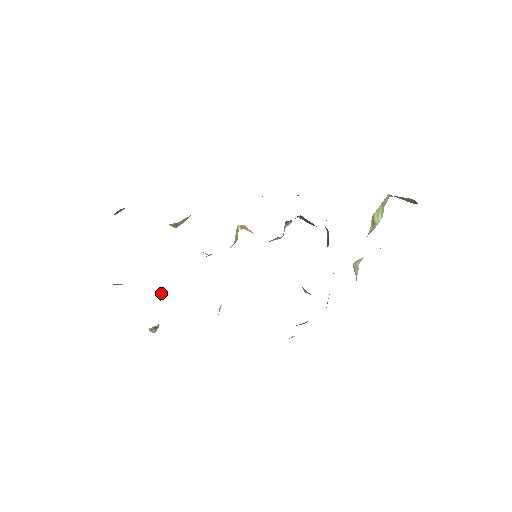
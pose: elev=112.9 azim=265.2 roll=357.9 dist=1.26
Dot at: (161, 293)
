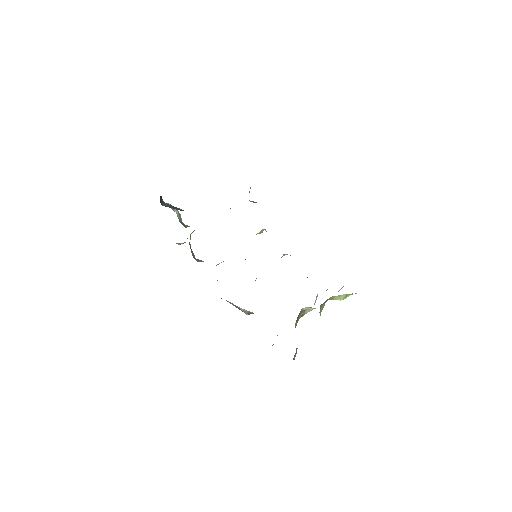
Dot at: occluded
